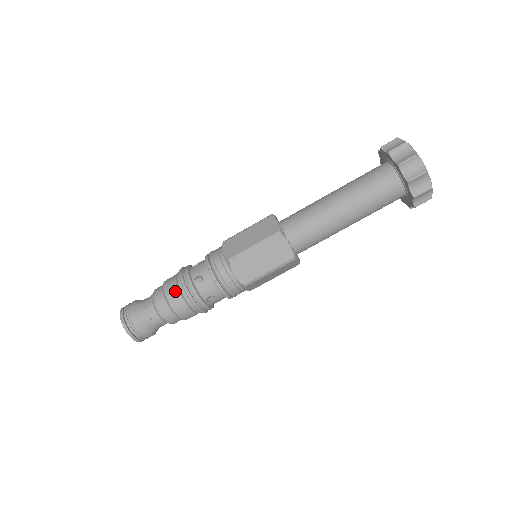
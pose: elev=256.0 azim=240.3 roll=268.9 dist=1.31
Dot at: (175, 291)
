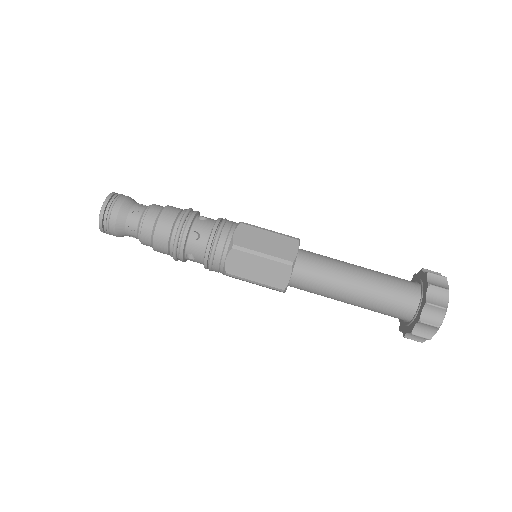
Dot at: (168, 226)
